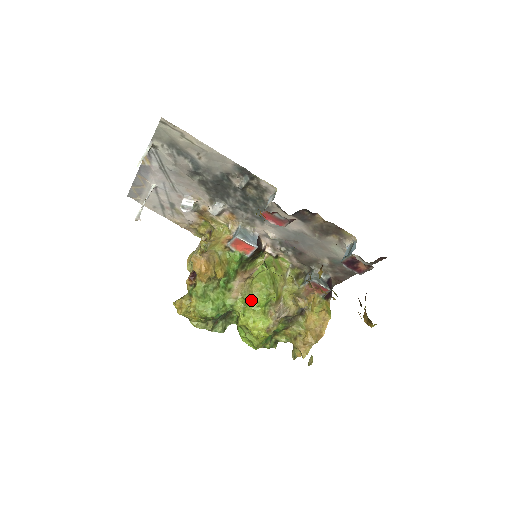
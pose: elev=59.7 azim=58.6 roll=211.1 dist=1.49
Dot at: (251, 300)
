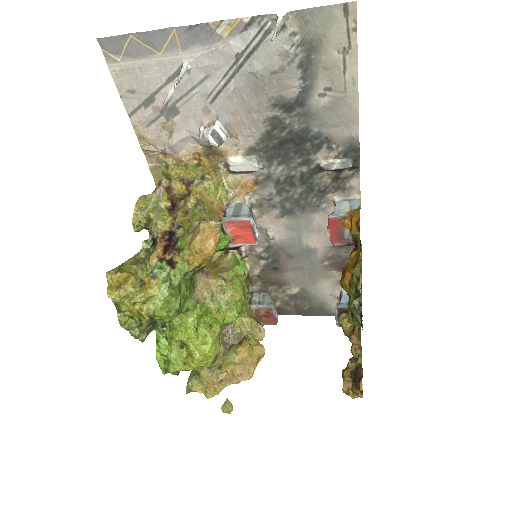
Dot at: (219, 312)
